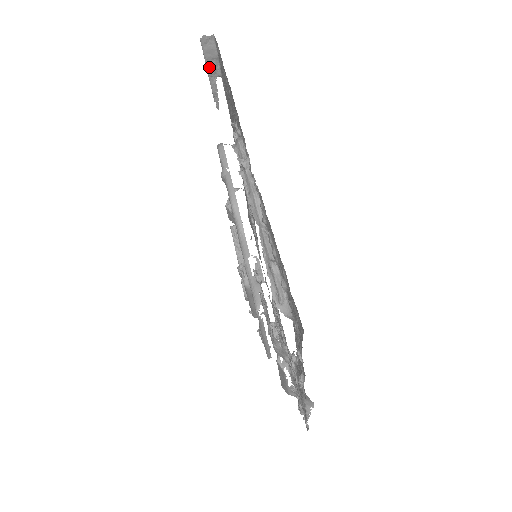
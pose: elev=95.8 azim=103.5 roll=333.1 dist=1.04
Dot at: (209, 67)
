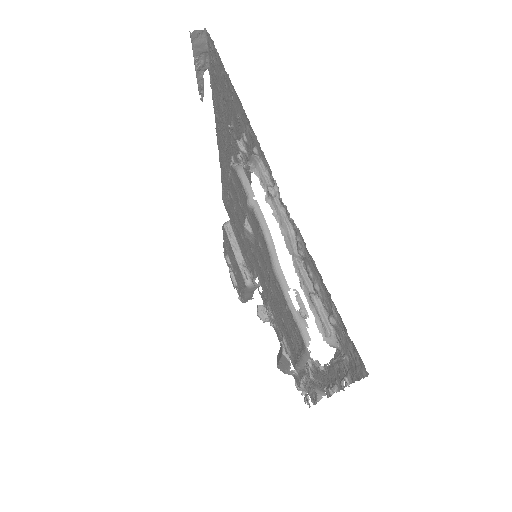
Dot at: (197, 61)
